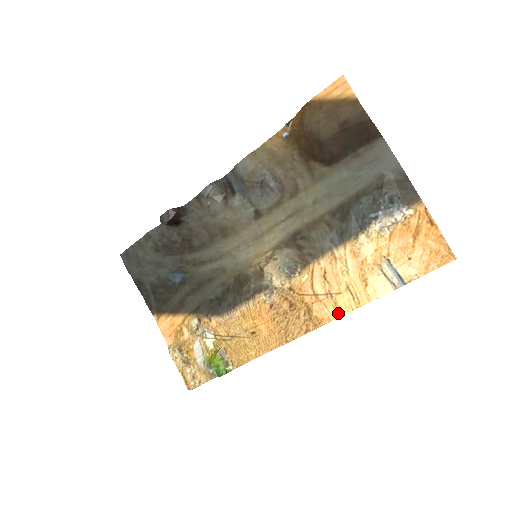
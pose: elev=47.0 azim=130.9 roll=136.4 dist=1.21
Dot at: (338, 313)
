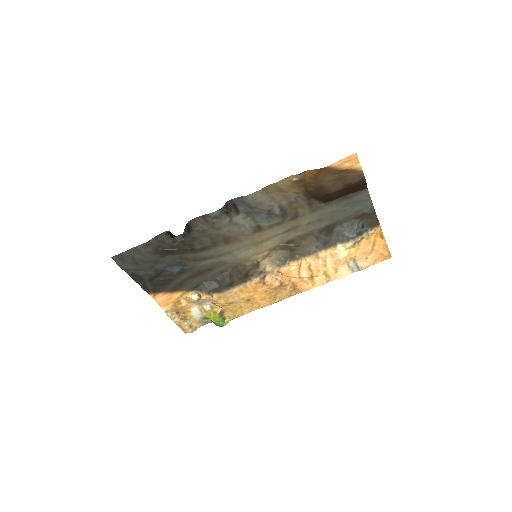
Dot at: (314, 286)
